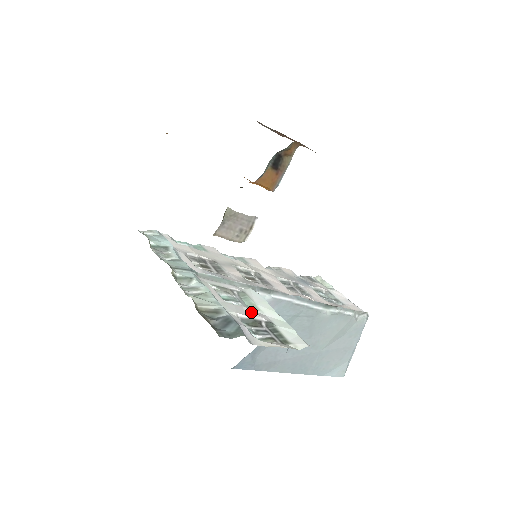
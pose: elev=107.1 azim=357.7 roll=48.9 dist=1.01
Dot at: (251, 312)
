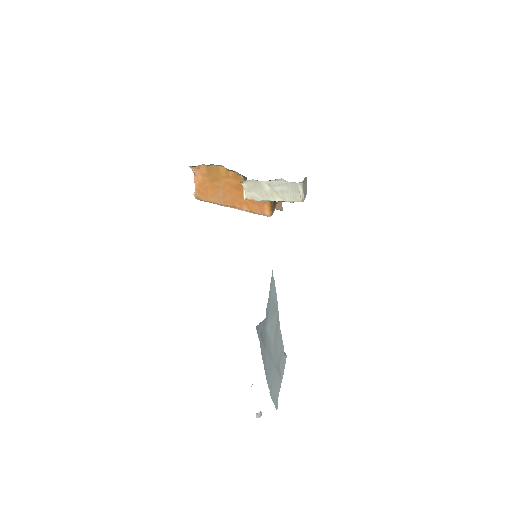
Dot at: occluded
